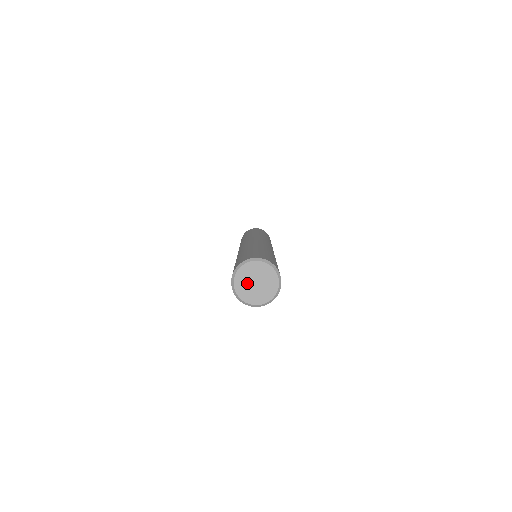
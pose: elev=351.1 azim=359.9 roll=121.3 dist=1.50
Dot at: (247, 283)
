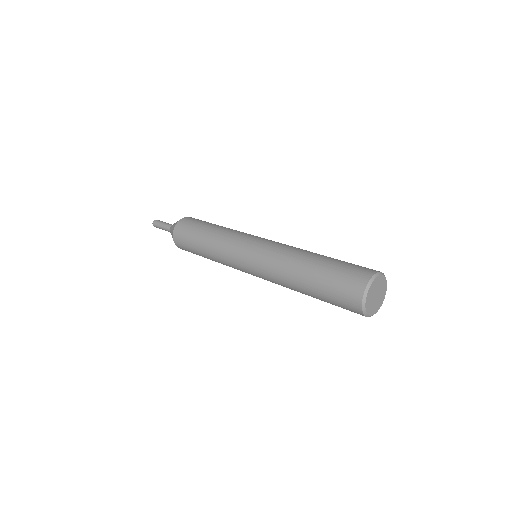
Dot at: (372, 296)
